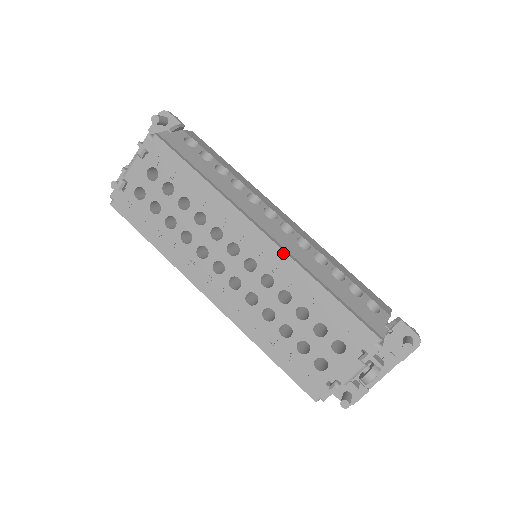
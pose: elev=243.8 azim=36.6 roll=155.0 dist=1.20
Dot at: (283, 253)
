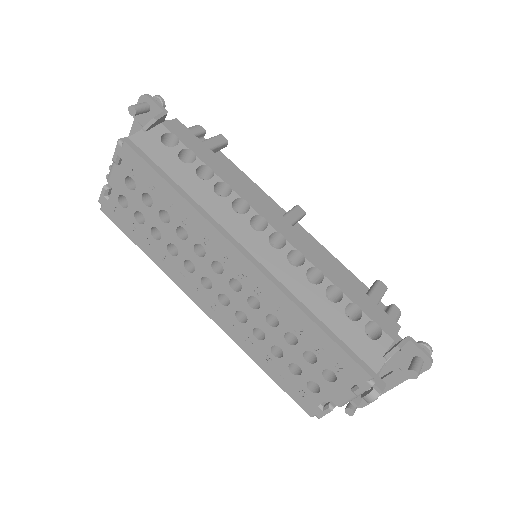
Dot at: (266, 278)
